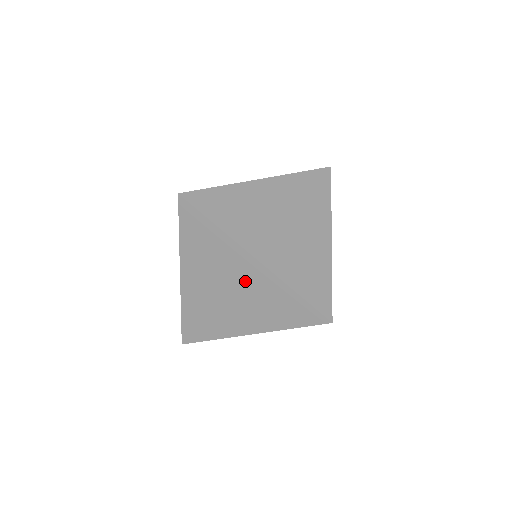
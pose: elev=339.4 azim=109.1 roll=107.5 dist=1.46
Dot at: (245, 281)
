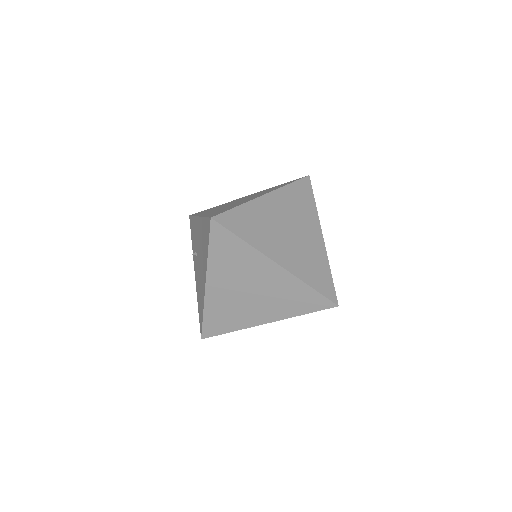
Dot at: (267, 282)
